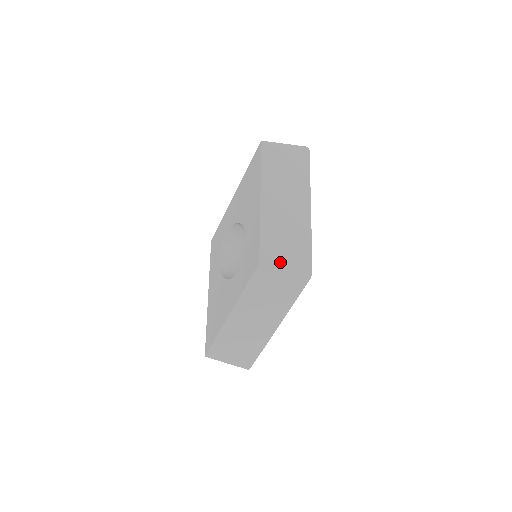
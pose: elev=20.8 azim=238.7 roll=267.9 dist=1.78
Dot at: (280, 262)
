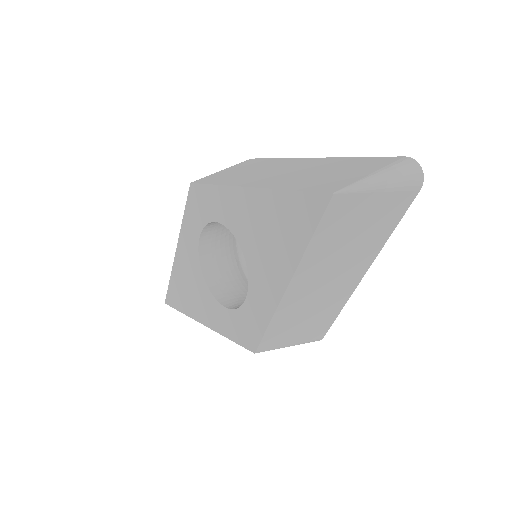
Dot at: (284, 344)
